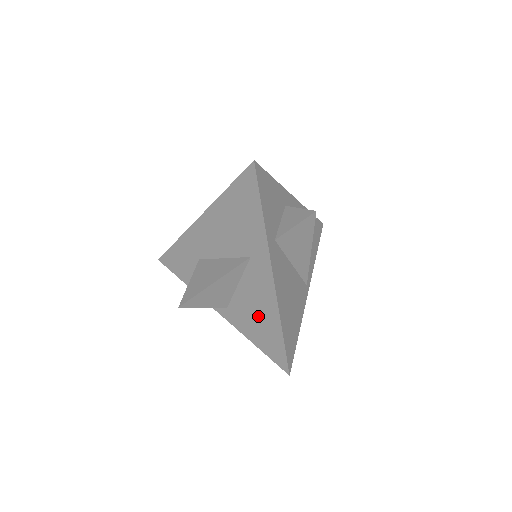
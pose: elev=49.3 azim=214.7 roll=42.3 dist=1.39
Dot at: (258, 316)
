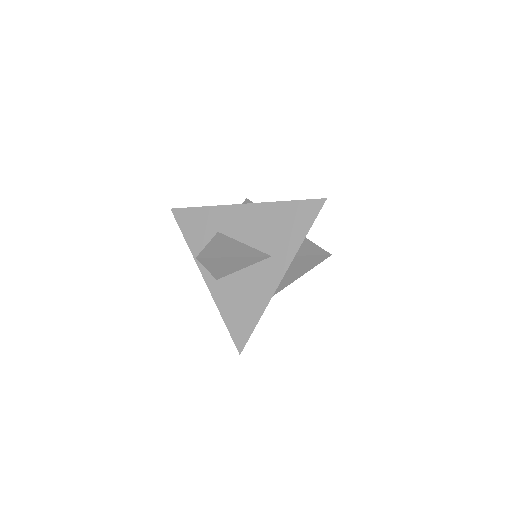
Dot at: (244, 300)
